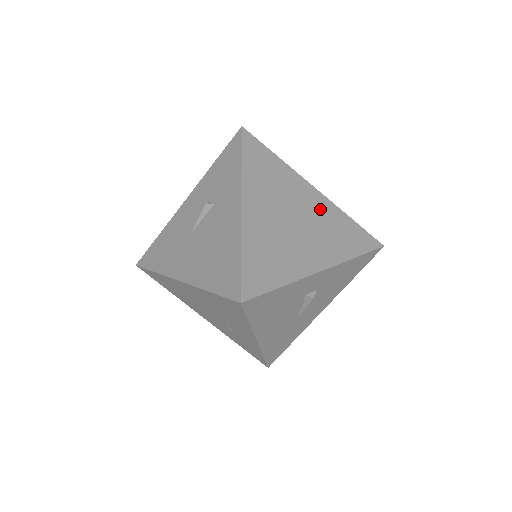
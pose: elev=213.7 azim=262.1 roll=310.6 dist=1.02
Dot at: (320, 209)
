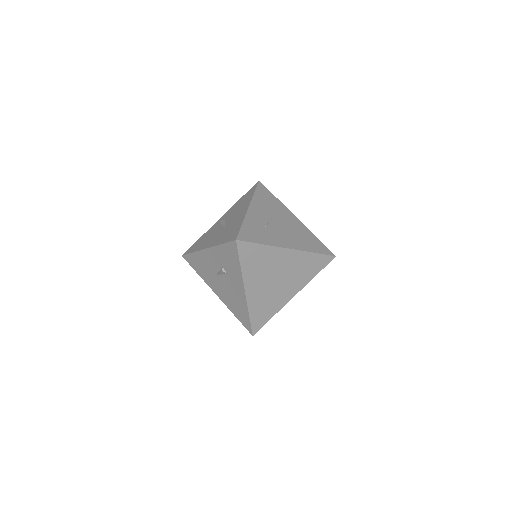
Dot at: (293, 261)
